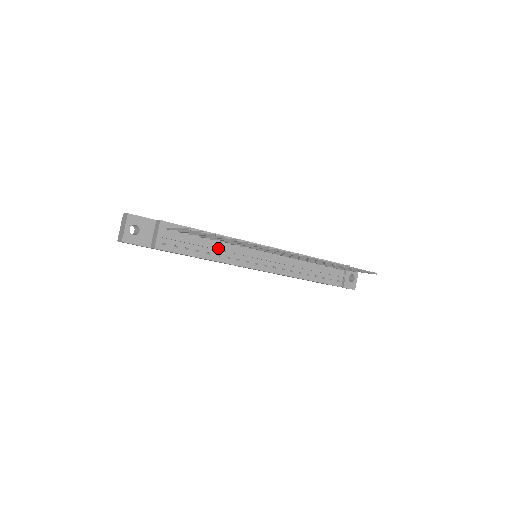
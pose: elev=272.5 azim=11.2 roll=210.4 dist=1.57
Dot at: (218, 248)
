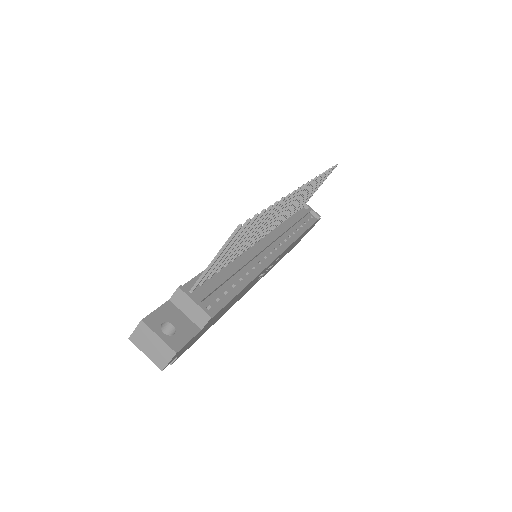
Dot at: (241, 266)
